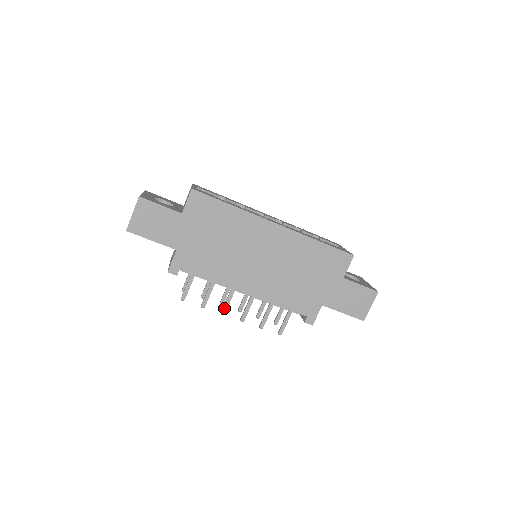
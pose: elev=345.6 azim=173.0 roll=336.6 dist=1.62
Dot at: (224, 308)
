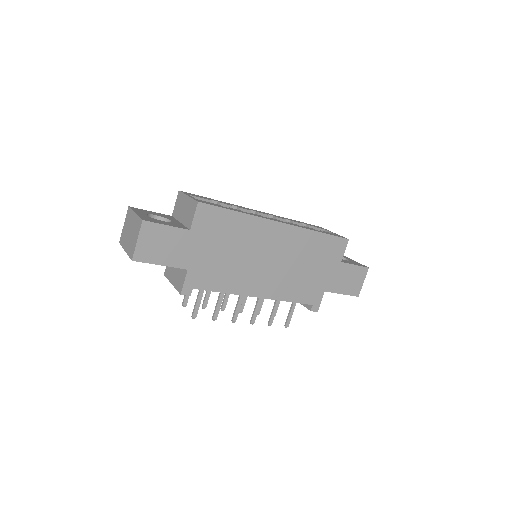
Dot at: (235, 315)
